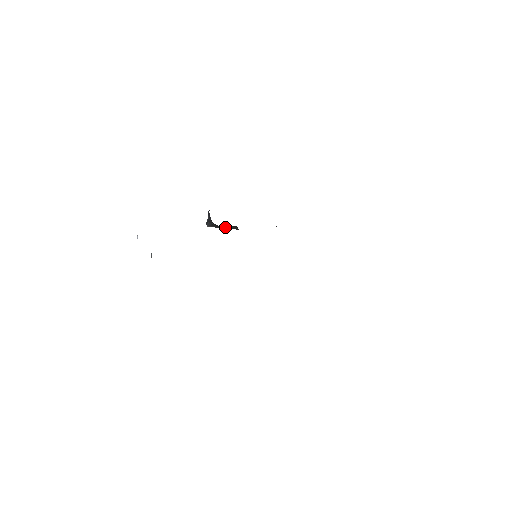
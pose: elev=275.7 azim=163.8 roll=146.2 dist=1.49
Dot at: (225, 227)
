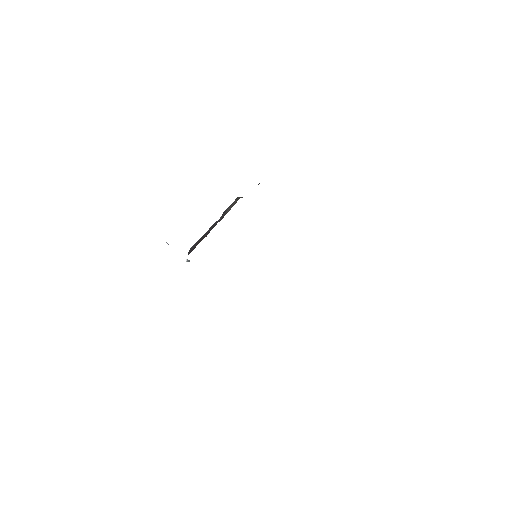
Dot at: occluded
